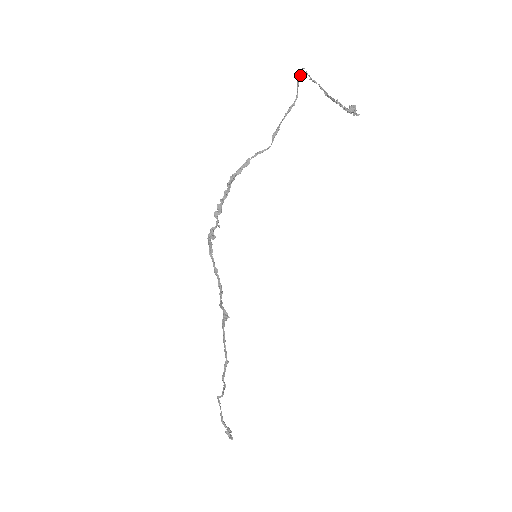
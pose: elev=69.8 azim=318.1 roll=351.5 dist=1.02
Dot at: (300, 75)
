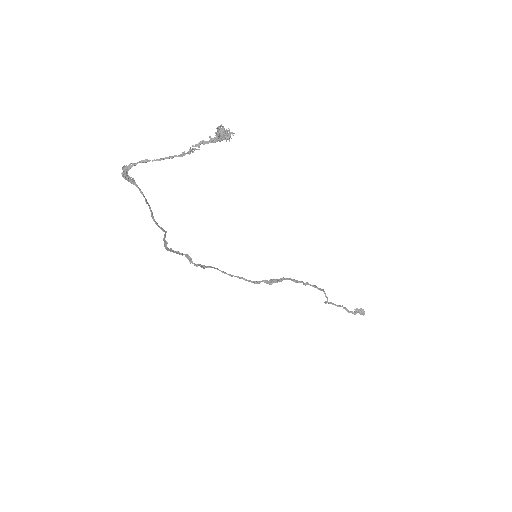
Dot at: occluded
